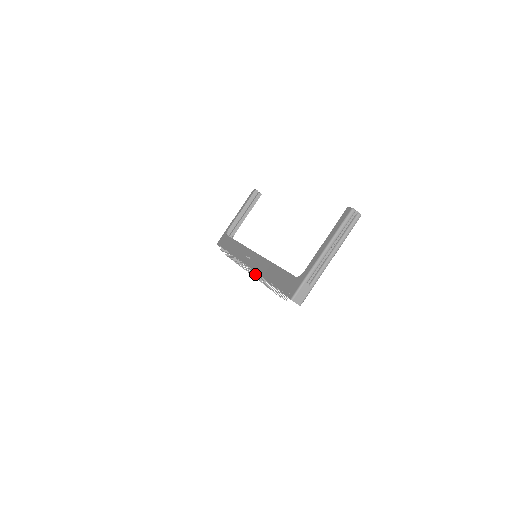
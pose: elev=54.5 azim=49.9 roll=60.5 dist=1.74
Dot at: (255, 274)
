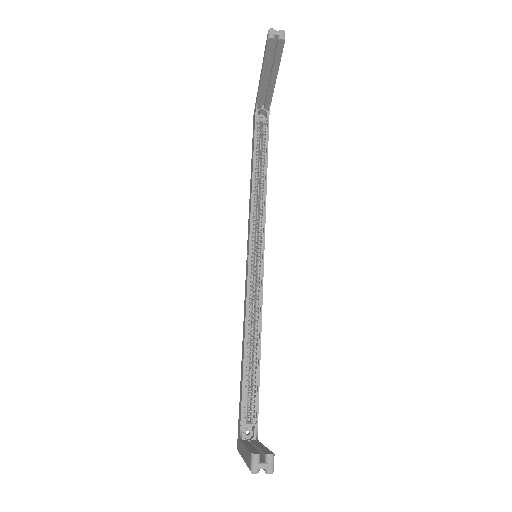
Dot at: occluded
